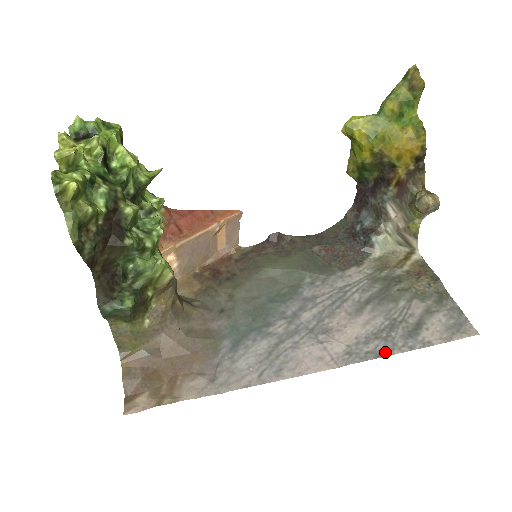
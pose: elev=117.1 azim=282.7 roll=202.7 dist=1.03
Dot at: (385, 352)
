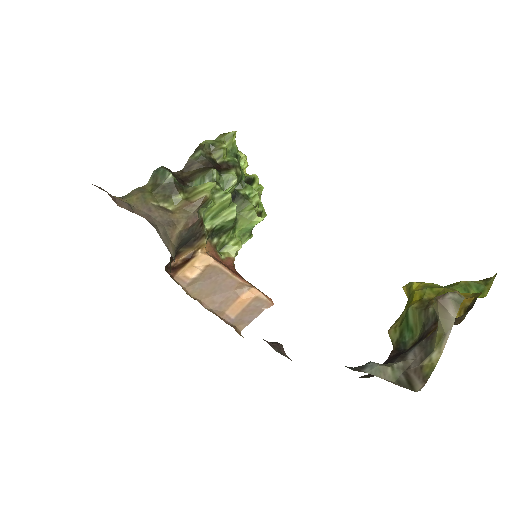
Dot at: occluded
